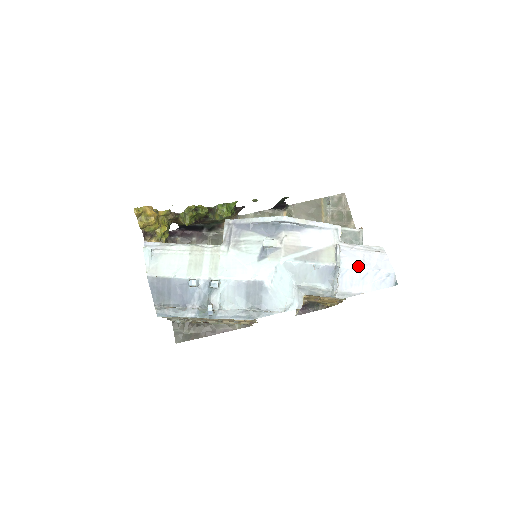
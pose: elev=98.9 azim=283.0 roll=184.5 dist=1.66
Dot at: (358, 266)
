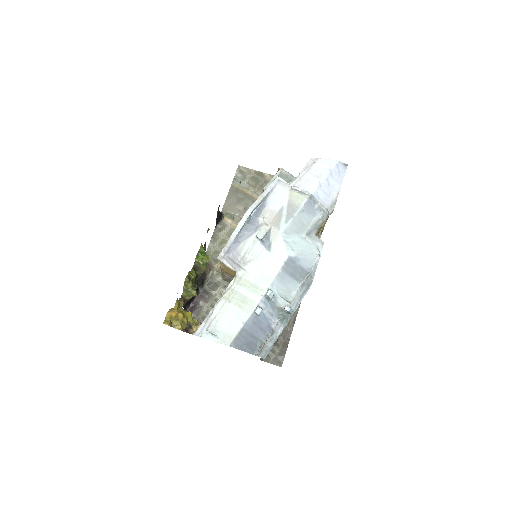
Dot at: (318, 182)
